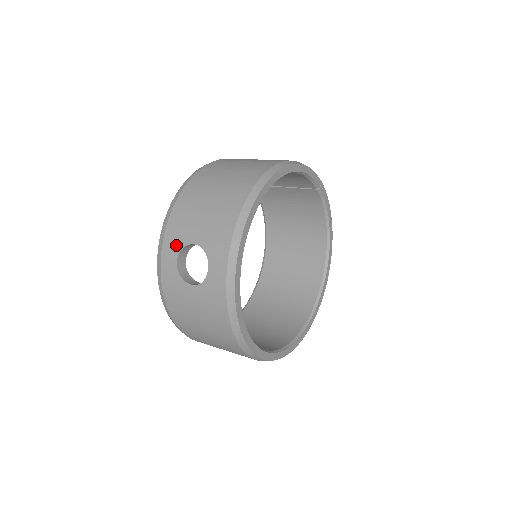
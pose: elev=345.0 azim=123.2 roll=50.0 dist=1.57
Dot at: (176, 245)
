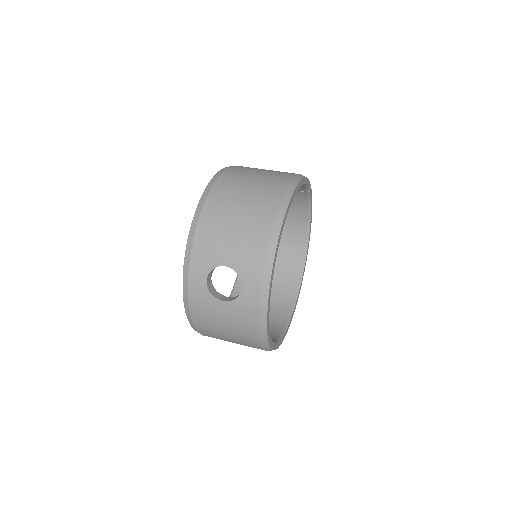
Dot at: (205, 266)
